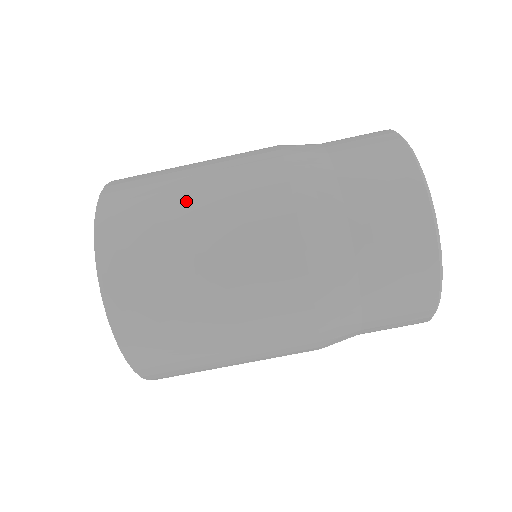
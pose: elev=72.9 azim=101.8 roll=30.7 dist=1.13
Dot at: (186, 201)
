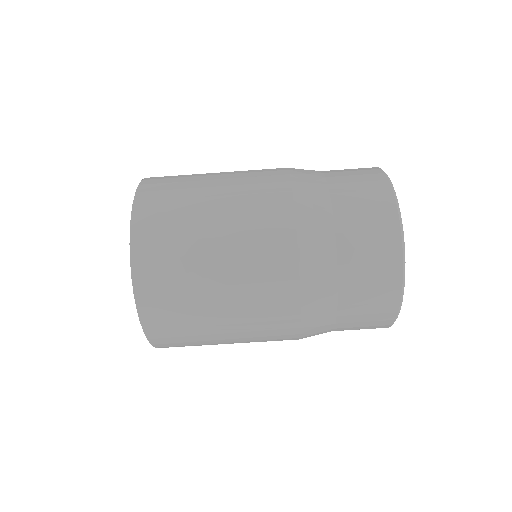
Dot at: (209, 197)
